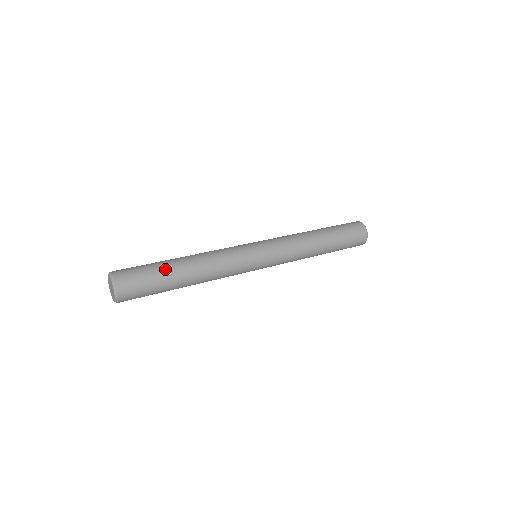
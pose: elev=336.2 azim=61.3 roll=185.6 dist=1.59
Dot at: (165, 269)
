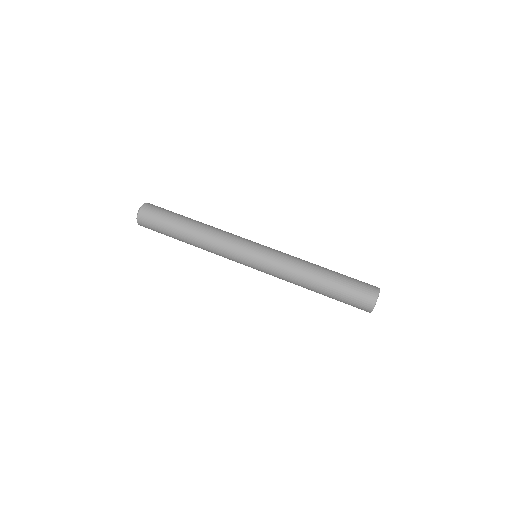
Dot at: (172, 233)
